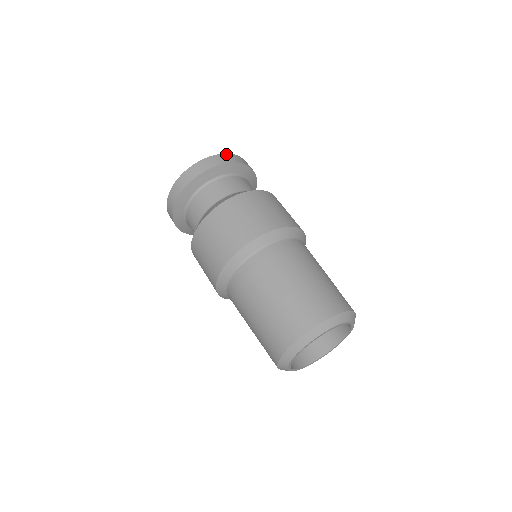
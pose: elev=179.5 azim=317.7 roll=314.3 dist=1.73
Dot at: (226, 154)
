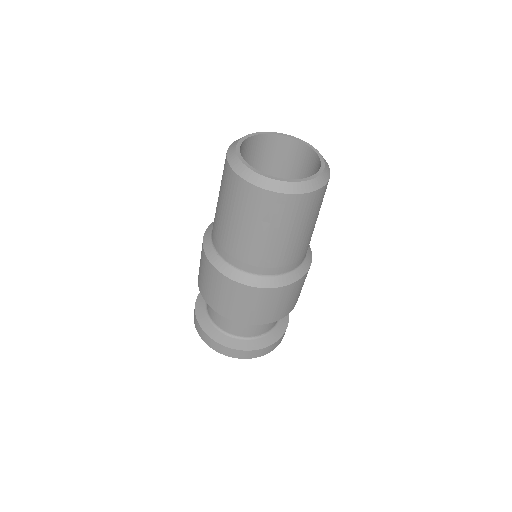
Dot at: occluded
